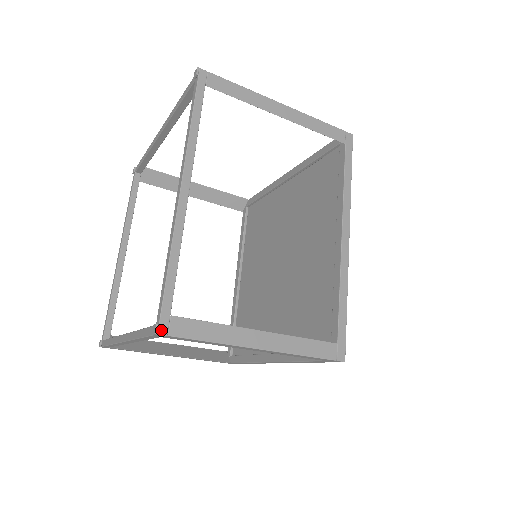
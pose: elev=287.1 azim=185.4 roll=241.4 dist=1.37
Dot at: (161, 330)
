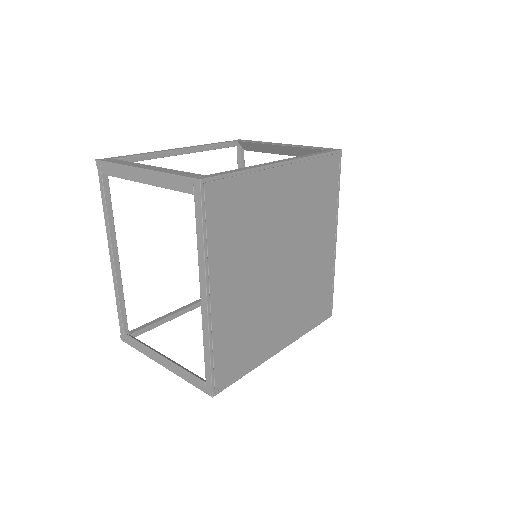
Dot at: (100, 159)
